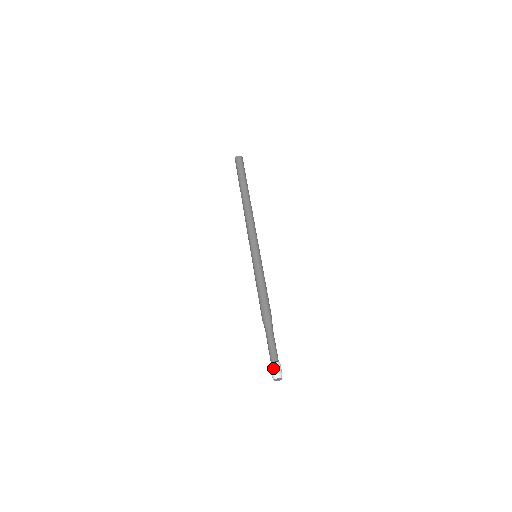
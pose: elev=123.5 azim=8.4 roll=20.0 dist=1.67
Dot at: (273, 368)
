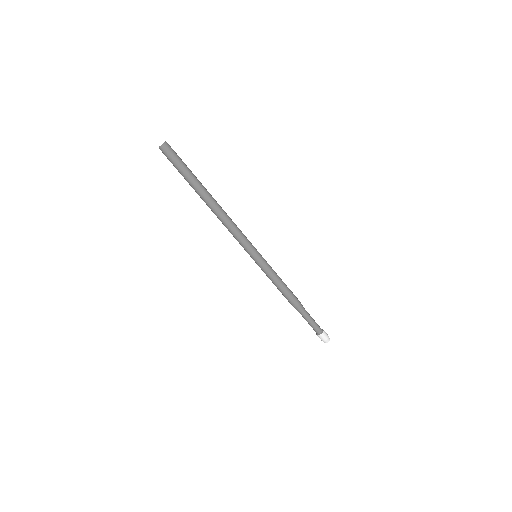
Dot at: (325, 337)
